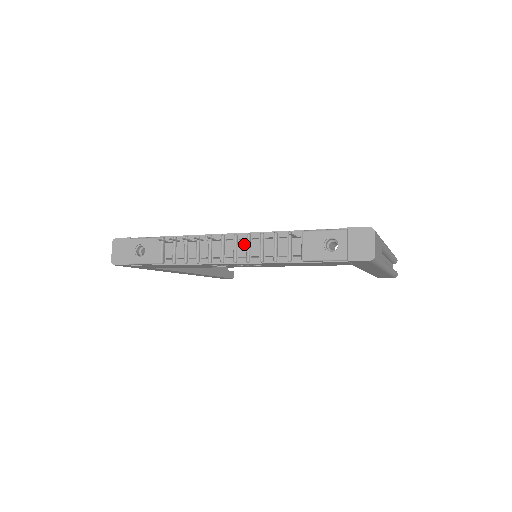
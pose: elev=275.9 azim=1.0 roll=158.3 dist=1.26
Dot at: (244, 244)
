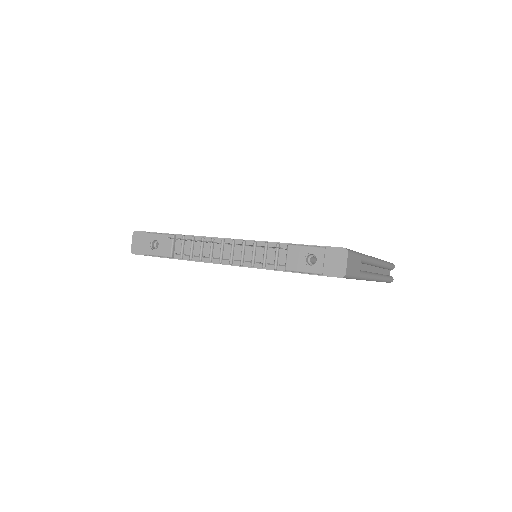
Dot at: (240, 249)
